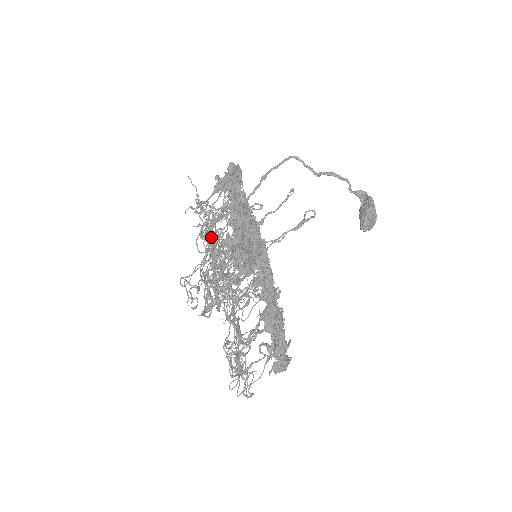
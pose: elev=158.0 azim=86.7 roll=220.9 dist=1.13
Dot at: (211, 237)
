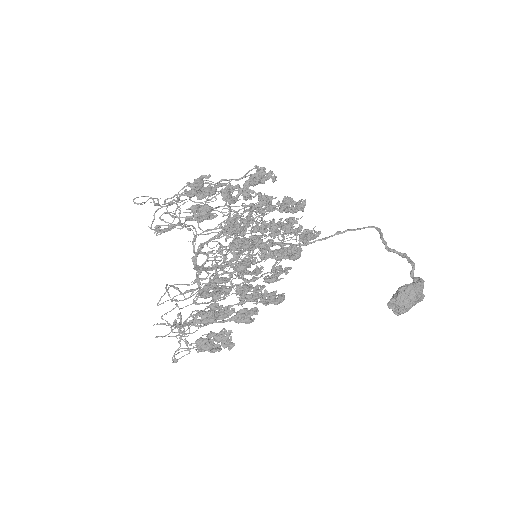
Dot at: occluded
